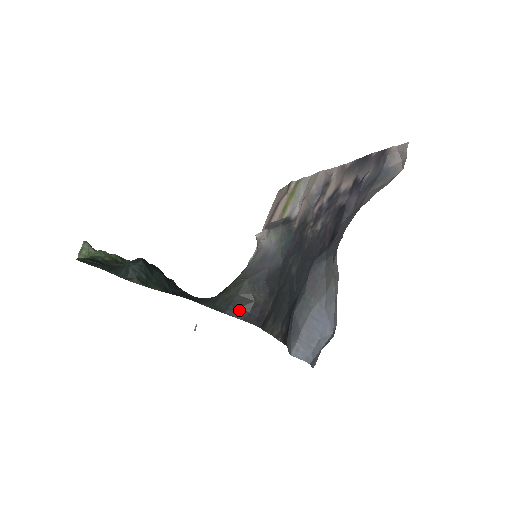
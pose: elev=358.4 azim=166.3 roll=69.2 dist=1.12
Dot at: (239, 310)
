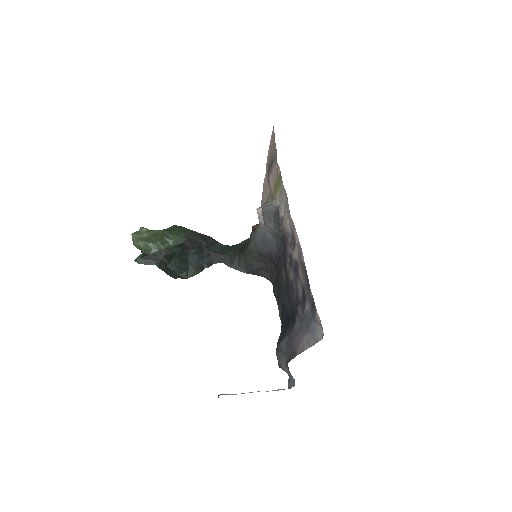
Dot at: (256, 270)
